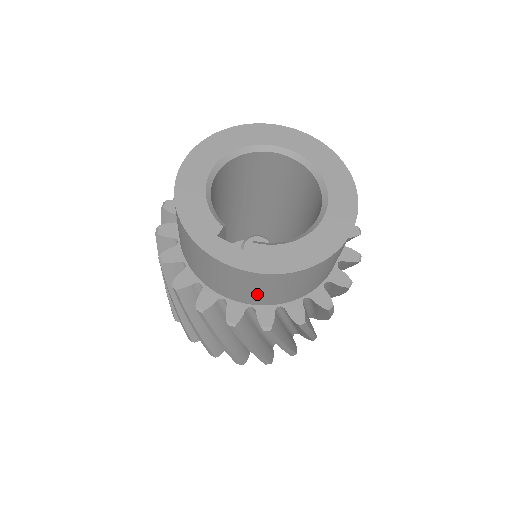
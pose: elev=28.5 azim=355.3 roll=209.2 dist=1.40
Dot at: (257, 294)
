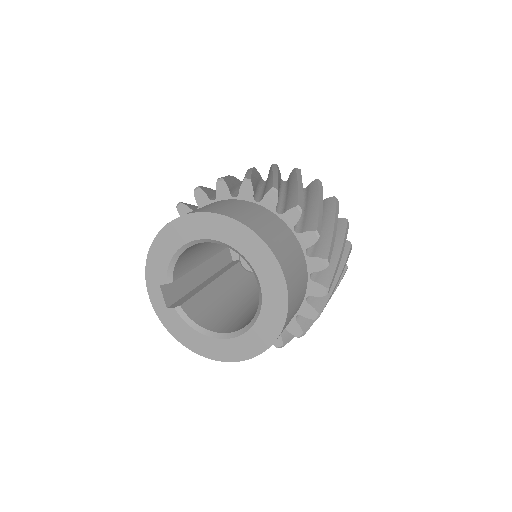
Dot at: occluded
